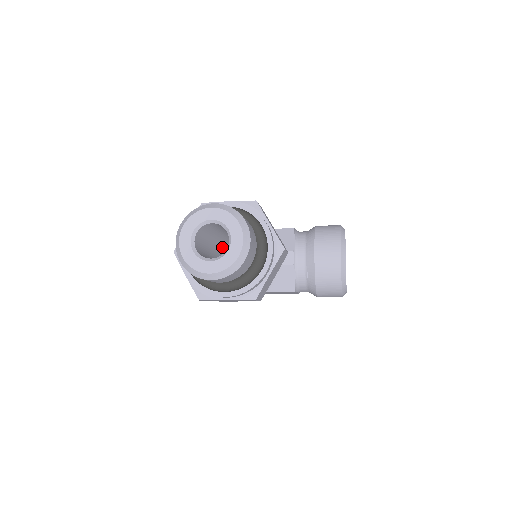
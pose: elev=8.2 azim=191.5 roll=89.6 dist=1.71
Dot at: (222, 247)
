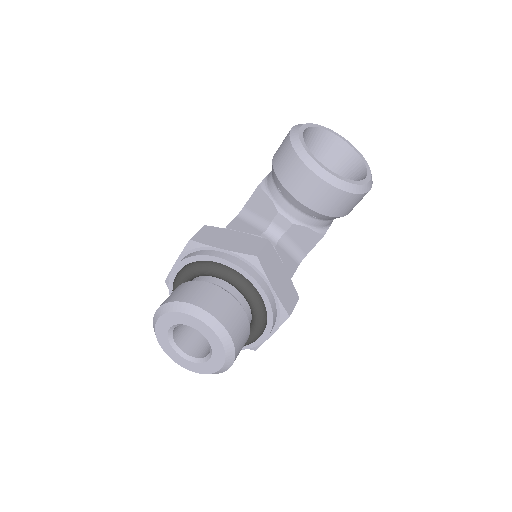
Dot at: occluded
